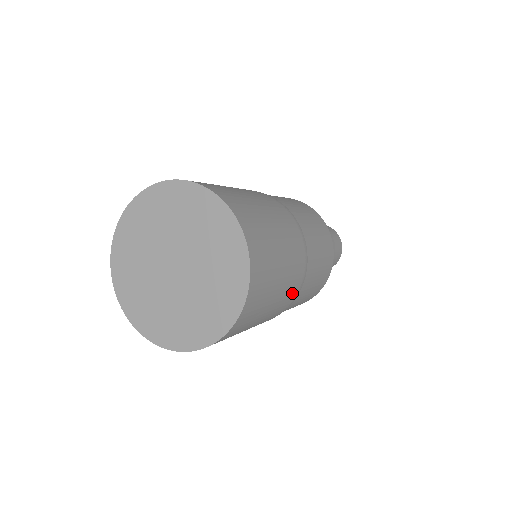
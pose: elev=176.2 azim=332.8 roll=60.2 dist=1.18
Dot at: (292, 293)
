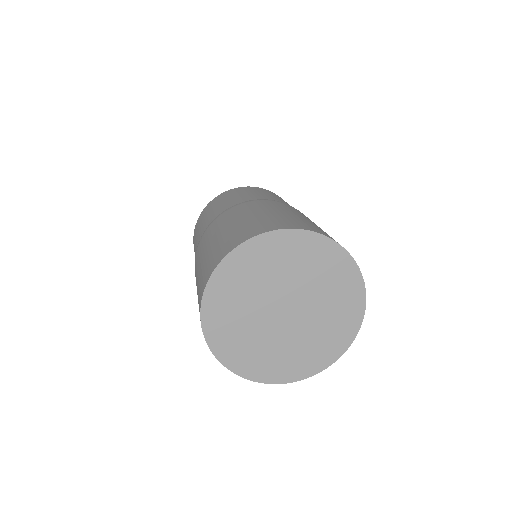
Dot at: occluded
